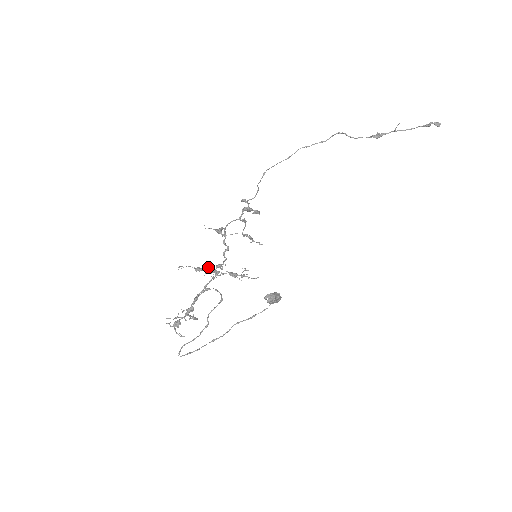
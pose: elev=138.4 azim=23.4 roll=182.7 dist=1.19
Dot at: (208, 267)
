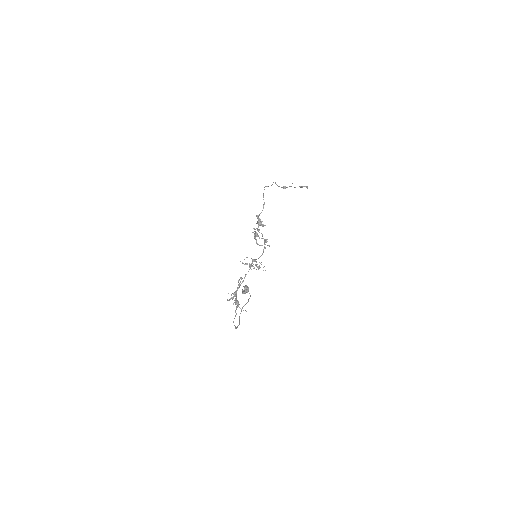
Dot at: occluded
